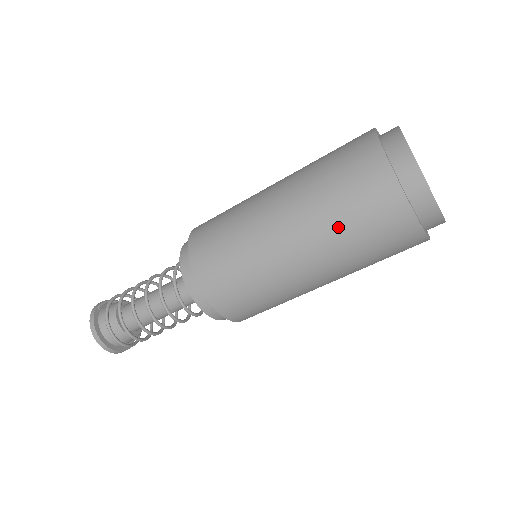
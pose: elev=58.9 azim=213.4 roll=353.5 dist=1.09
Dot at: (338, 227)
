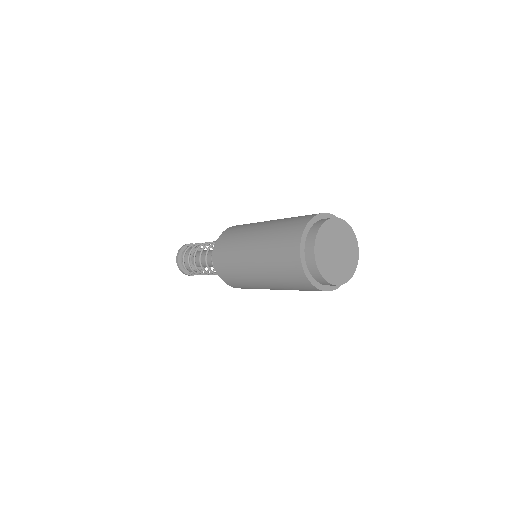
Dot at: (271, 256)
